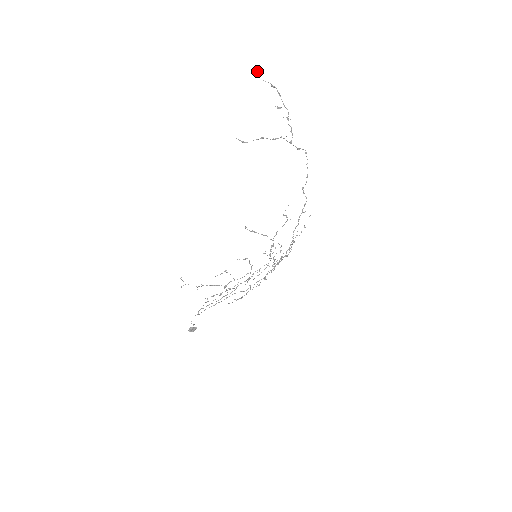
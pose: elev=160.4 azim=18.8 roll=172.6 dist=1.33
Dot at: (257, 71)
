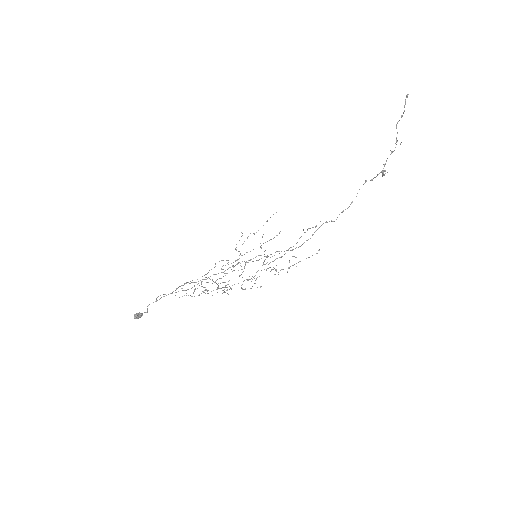
Dot at: occluded
